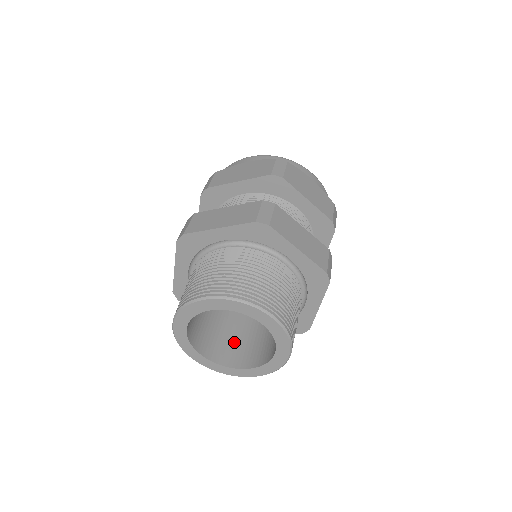
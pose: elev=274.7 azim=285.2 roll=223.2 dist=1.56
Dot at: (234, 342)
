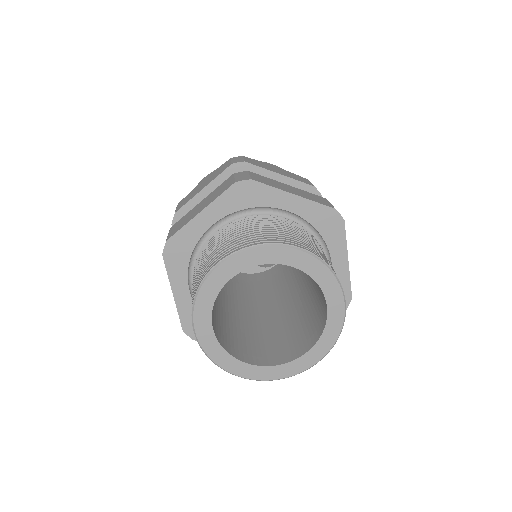
Dot at: (276, 342)
